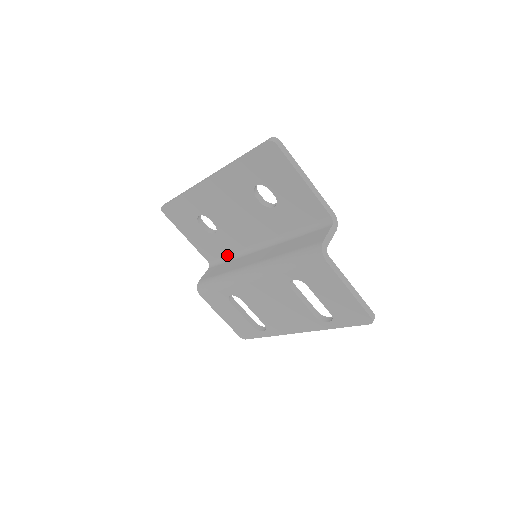
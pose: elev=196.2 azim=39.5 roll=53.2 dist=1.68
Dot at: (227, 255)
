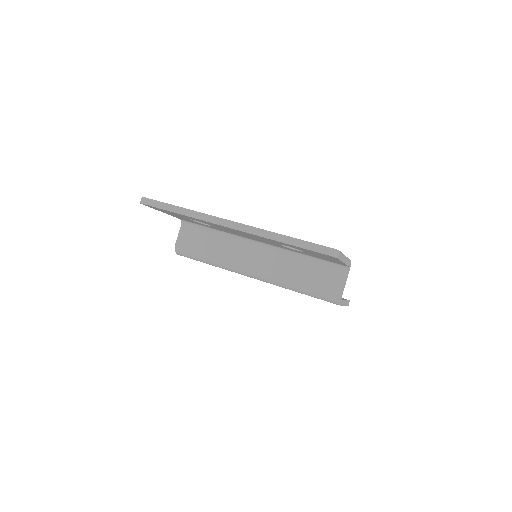
Dot at: (210, 228)
